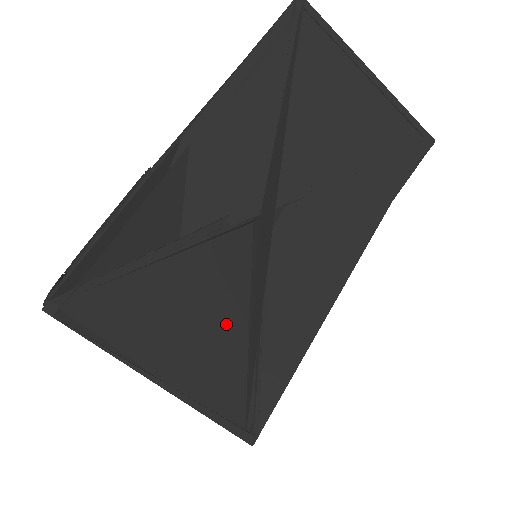
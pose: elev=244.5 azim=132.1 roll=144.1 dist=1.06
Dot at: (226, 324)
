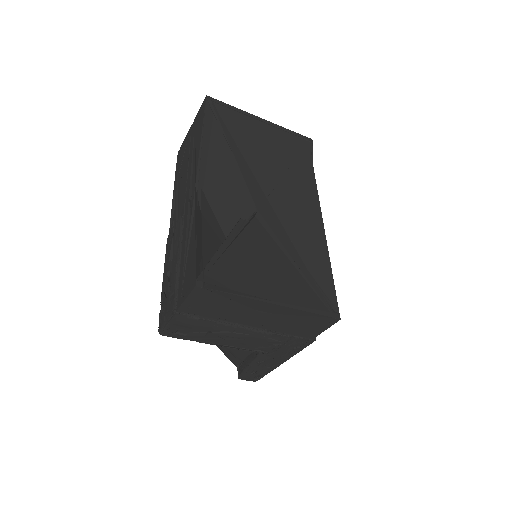
Dot at: (282, 267)
